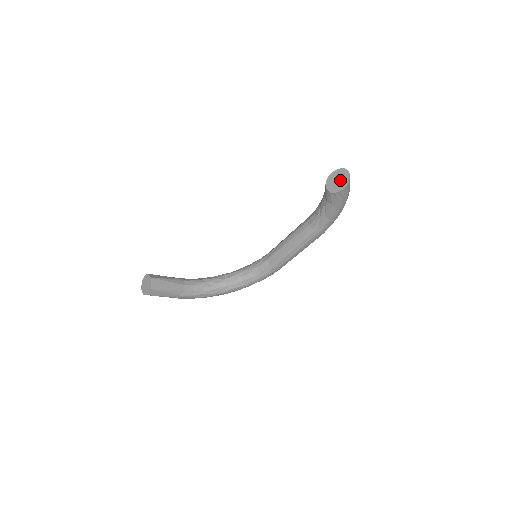
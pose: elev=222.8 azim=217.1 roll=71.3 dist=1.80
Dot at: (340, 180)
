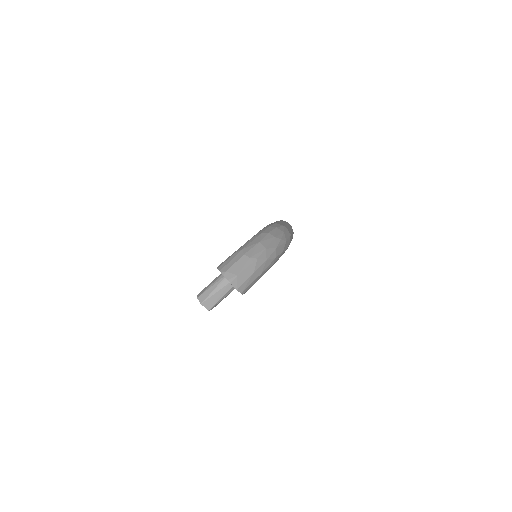
Dot at: occluded
